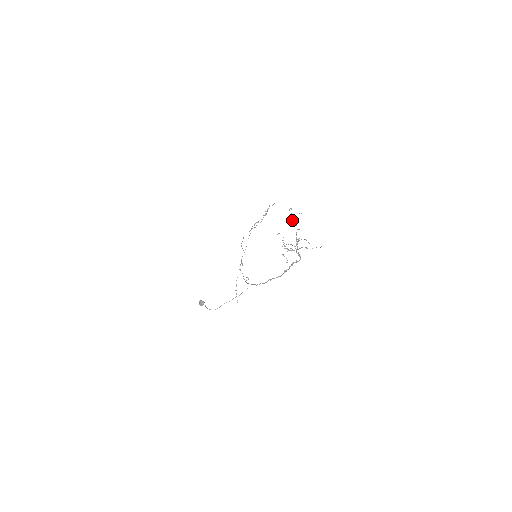
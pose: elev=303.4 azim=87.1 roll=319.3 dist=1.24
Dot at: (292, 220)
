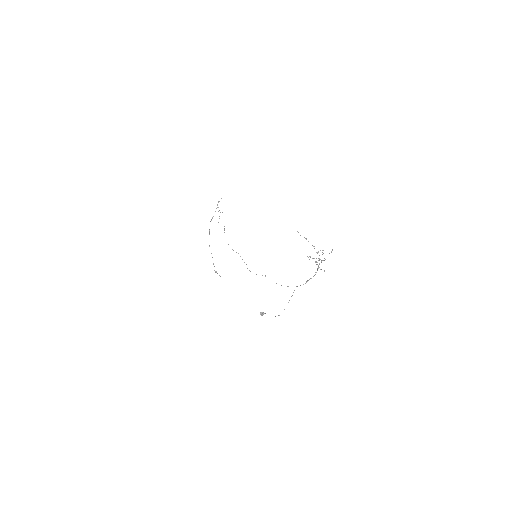
Dot at: occluded
